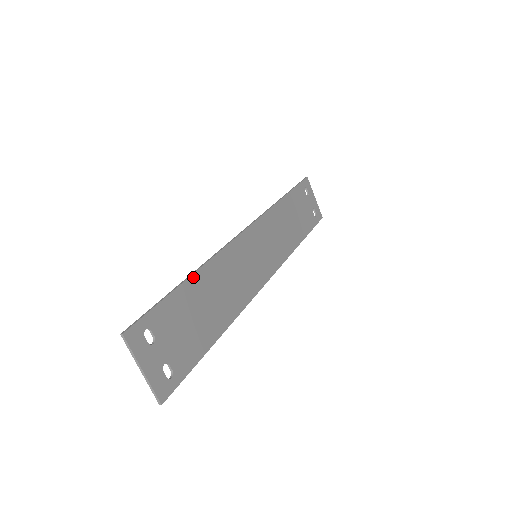
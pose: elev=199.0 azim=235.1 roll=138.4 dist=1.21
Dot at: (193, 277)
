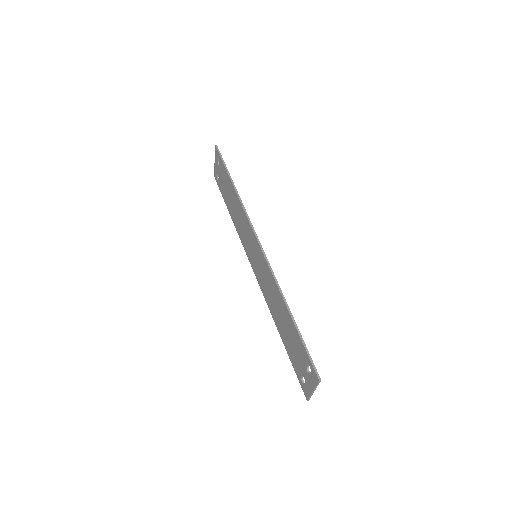
Dot at: (289, 309)
